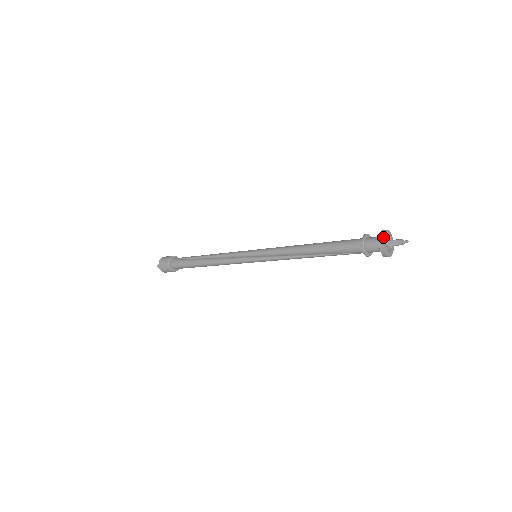
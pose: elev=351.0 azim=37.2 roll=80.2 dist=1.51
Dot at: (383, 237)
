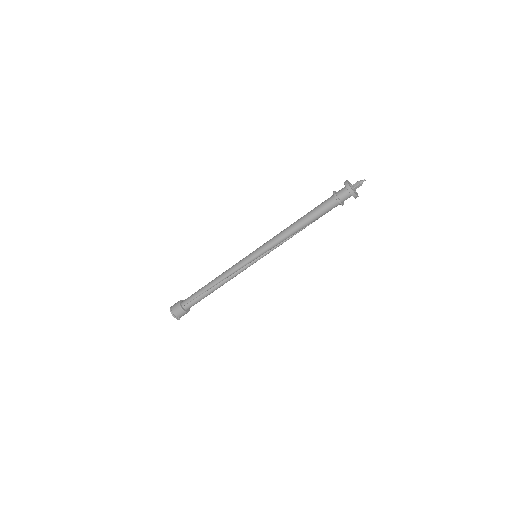
Dot at: (354, 192)
